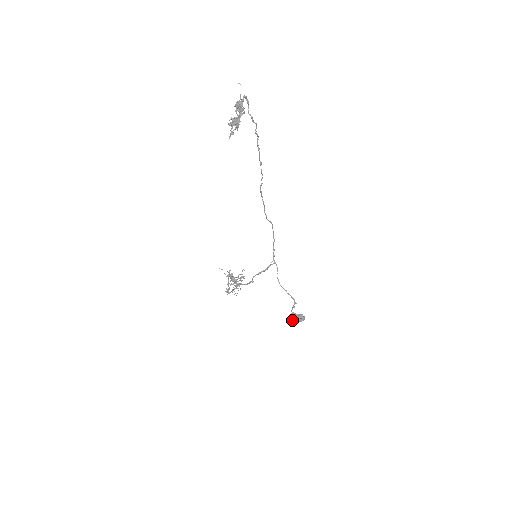
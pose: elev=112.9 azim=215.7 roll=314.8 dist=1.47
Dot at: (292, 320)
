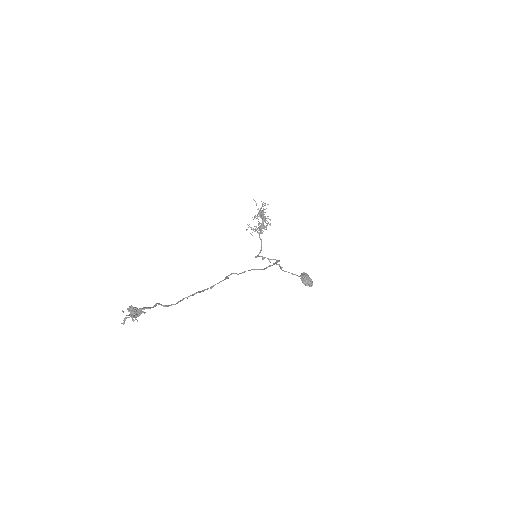
Dot at: occluded
